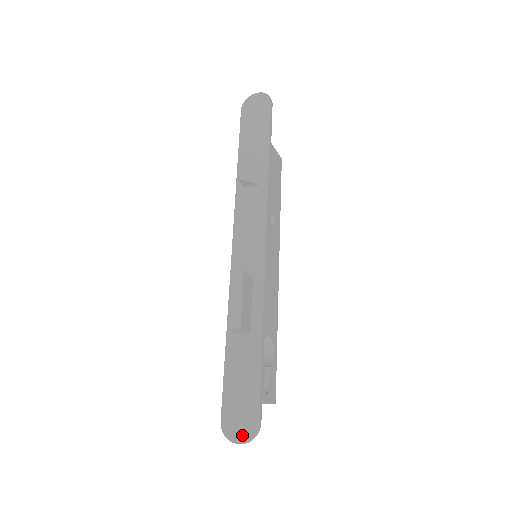
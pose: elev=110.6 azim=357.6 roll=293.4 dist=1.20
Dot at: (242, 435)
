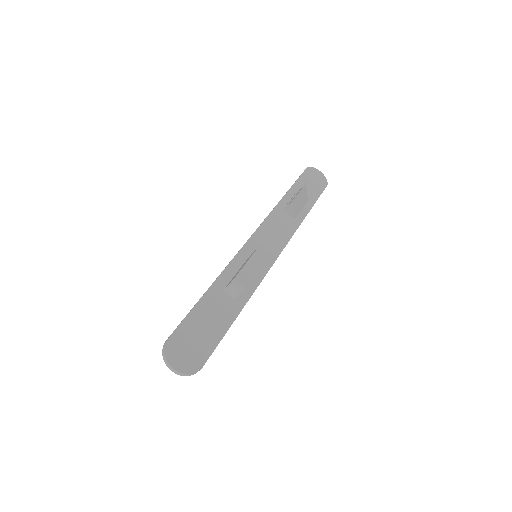
Dot at: (182, 364)
